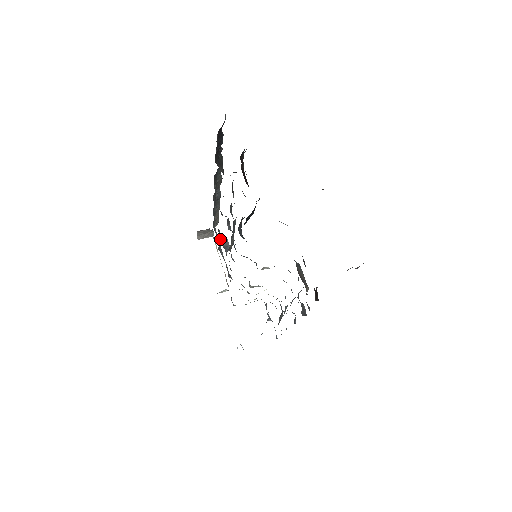
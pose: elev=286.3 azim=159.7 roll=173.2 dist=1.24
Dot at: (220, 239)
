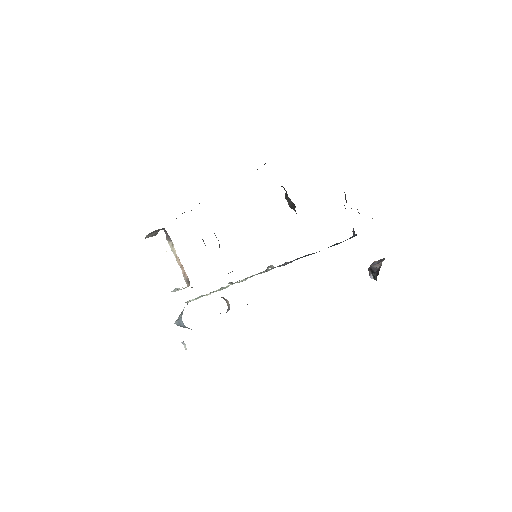
Dot at: occluded
